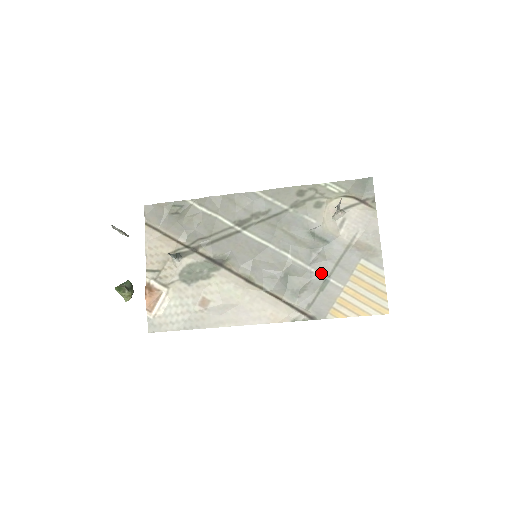
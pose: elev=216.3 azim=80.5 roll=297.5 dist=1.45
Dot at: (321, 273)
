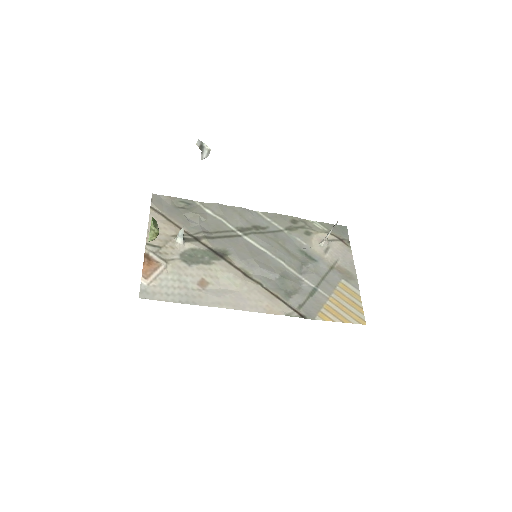
Dot at: (310, 282)
